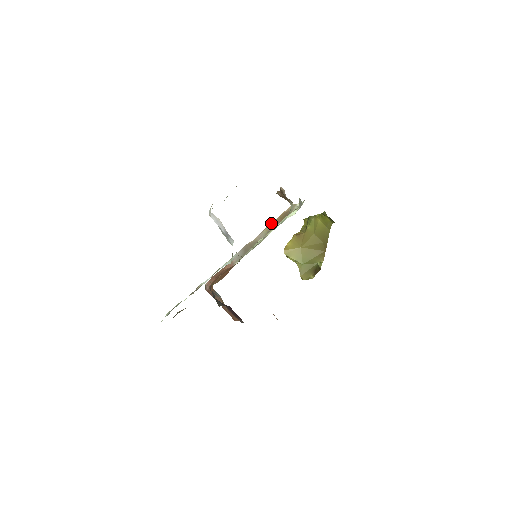
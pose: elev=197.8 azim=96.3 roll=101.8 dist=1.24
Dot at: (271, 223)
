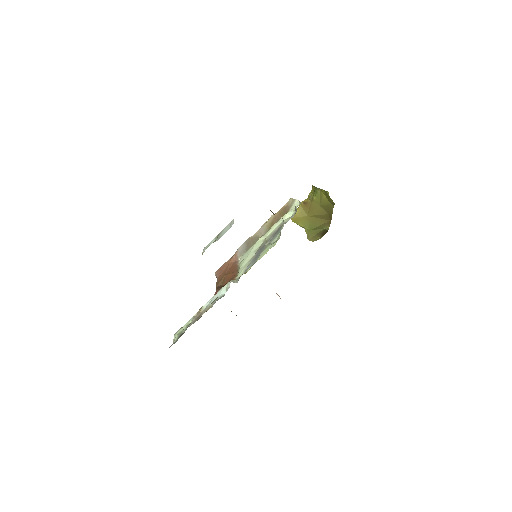
Dot at: (271, 217)
